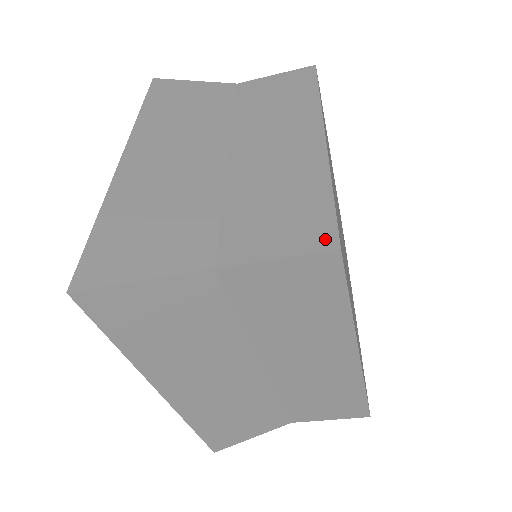
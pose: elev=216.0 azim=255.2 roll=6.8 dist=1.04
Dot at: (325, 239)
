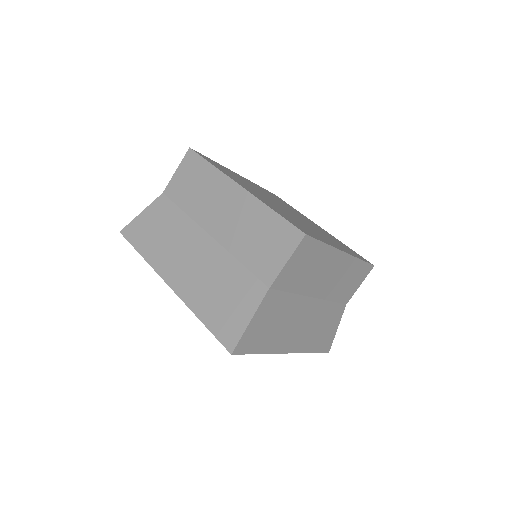
Dot at: occluded
